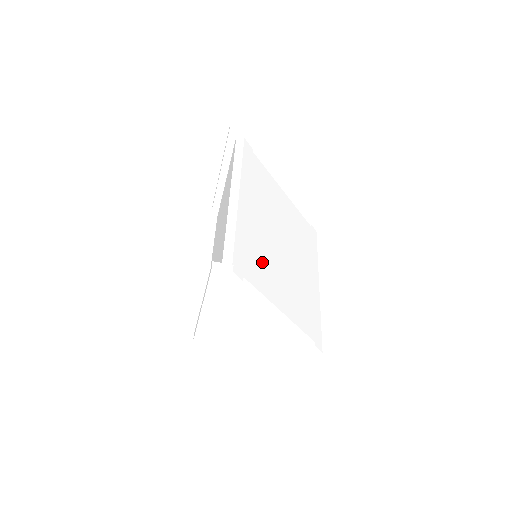
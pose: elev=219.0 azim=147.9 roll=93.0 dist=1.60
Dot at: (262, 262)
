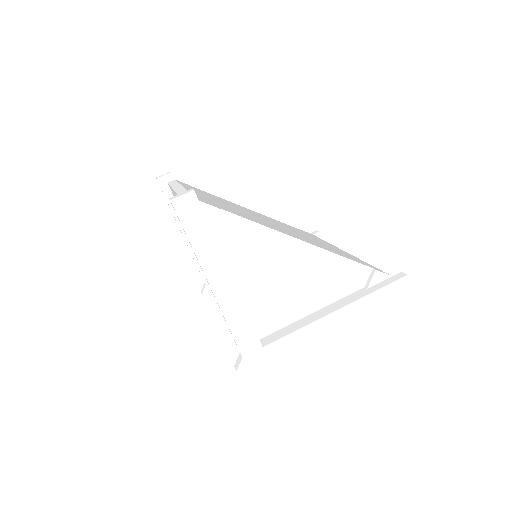
Dot at: occluded
